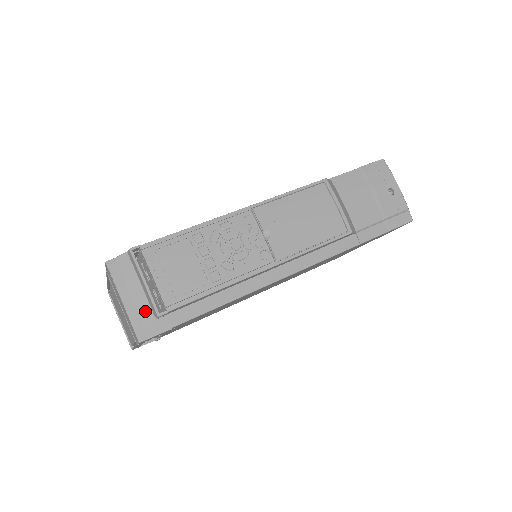
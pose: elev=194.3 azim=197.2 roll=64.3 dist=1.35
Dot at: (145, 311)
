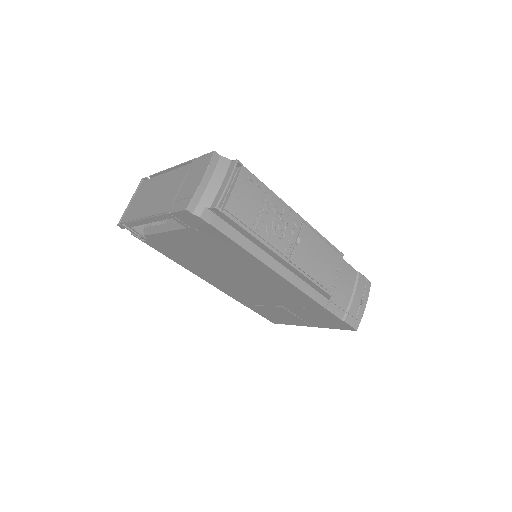
Dot at: (209, 198)
